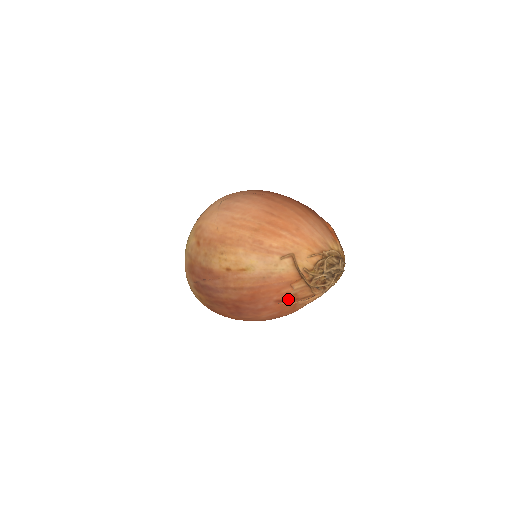
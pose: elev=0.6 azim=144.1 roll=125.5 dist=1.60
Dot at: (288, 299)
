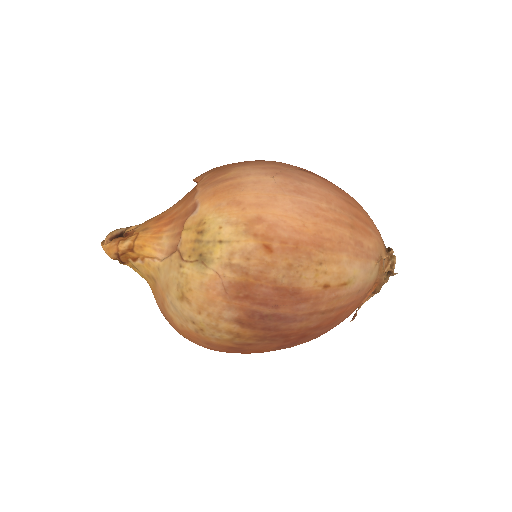
Dot at: occluded
